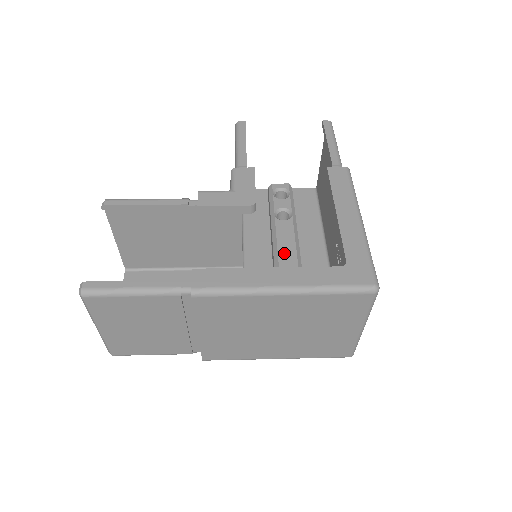
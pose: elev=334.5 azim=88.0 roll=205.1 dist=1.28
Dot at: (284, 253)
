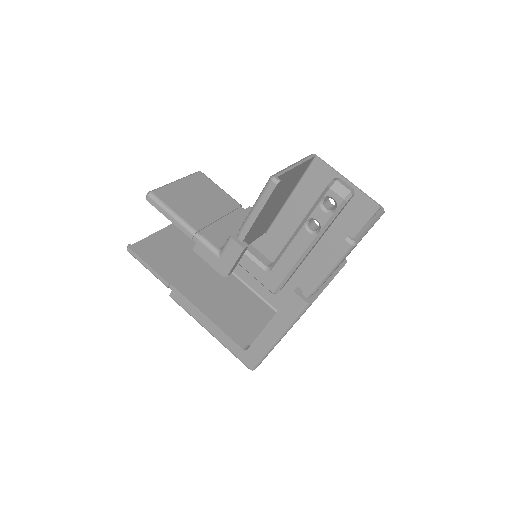
Dot at: (287, 257)
